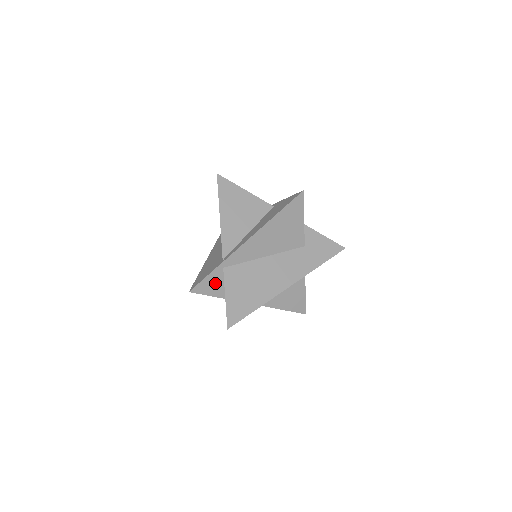
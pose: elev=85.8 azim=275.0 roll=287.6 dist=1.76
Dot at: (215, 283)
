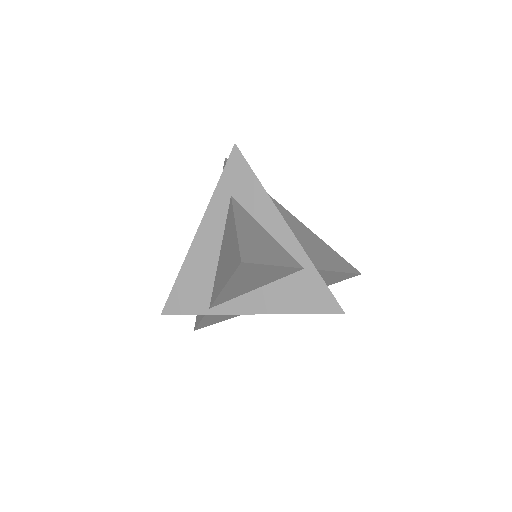
Dot at: occluded
